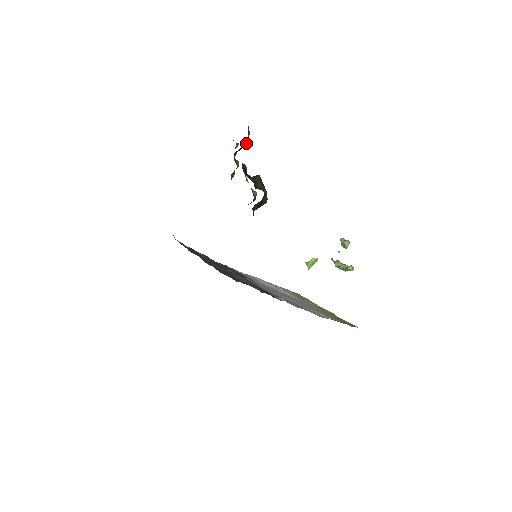
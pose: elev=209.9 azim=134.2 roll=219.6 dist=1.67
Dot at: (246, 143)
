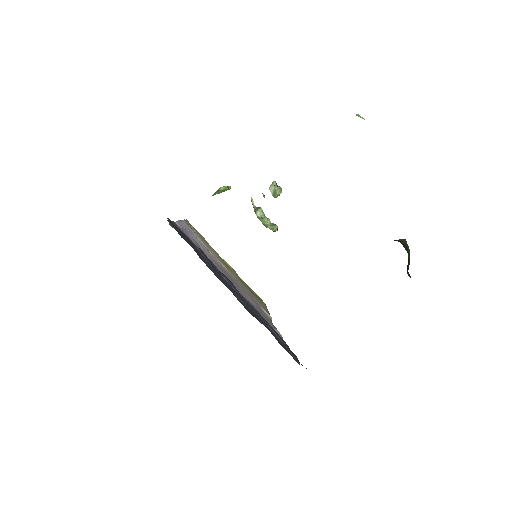
Dot at: occluded
